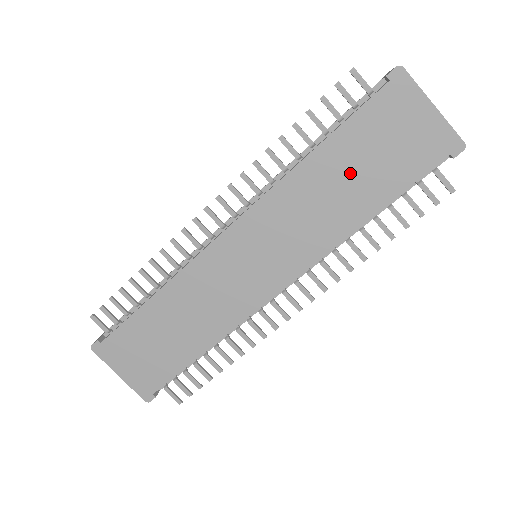
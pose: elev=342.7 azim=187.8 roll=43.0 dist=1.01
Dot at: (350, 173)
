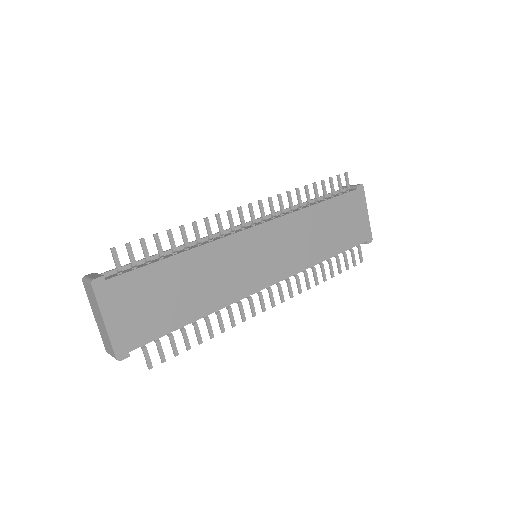
Dot at: (328, 227)
